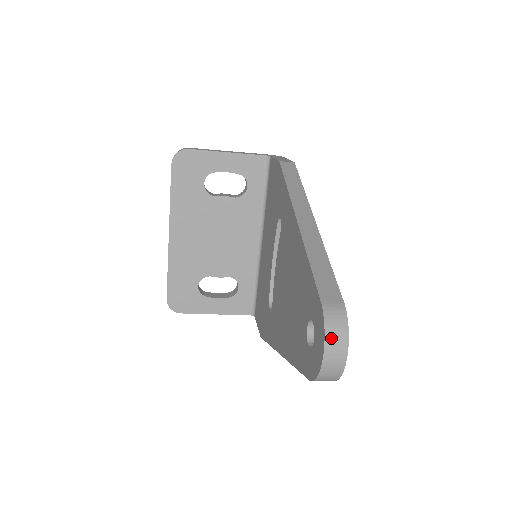
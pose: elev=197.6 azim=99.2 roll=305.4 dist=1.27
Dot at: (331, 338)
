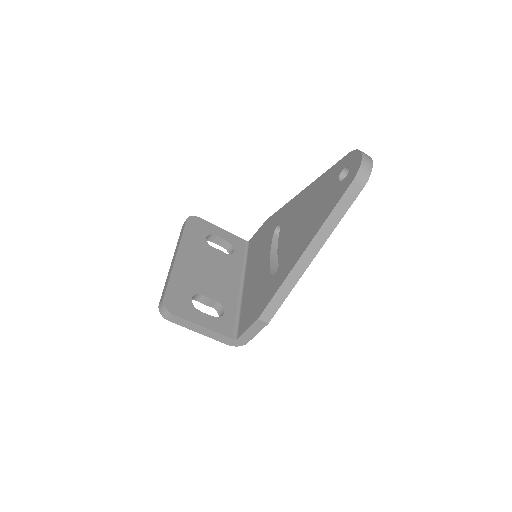
Dot at: (362, 152)
